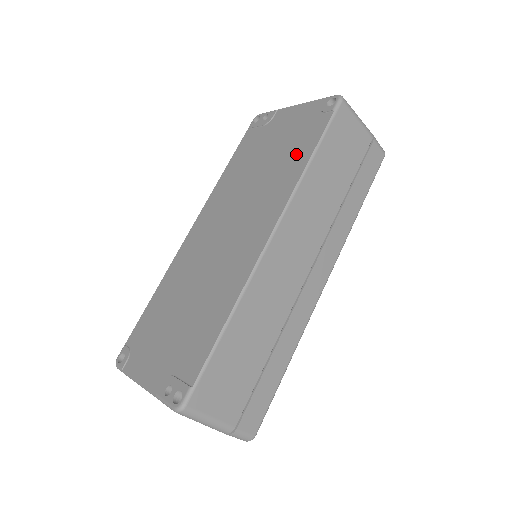
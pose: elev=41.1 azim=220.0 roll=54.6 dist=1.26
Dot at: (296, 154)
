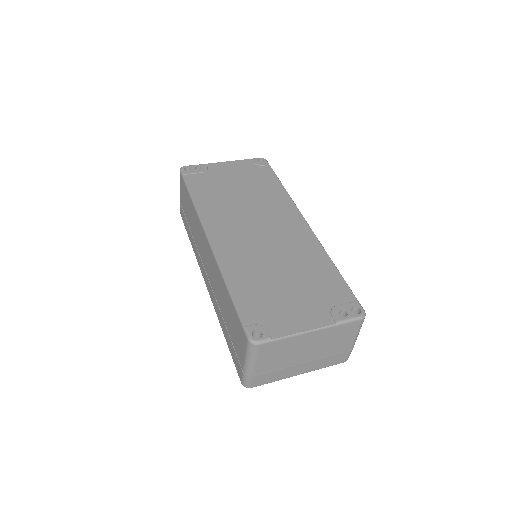
Dot at: (267, 185)
